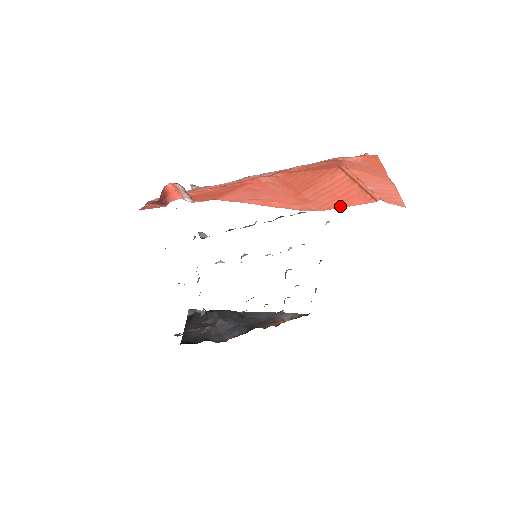
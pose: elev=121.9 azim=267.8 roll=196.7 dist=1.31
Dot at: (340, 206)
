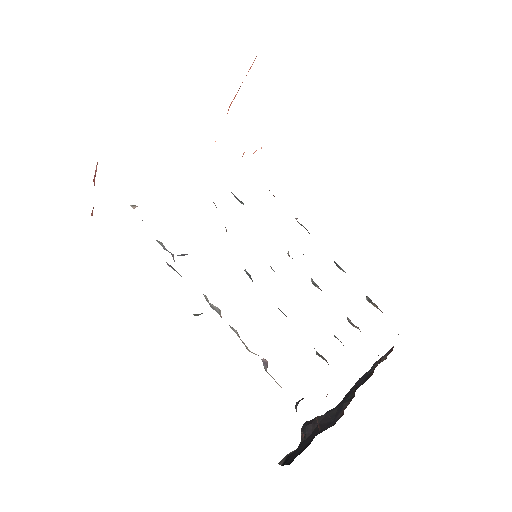
Dot at: occluded
